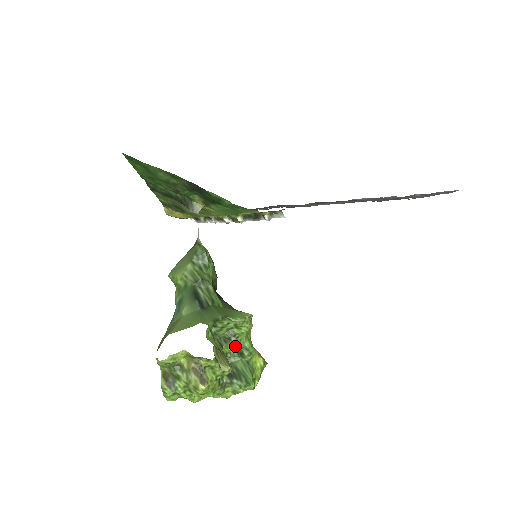
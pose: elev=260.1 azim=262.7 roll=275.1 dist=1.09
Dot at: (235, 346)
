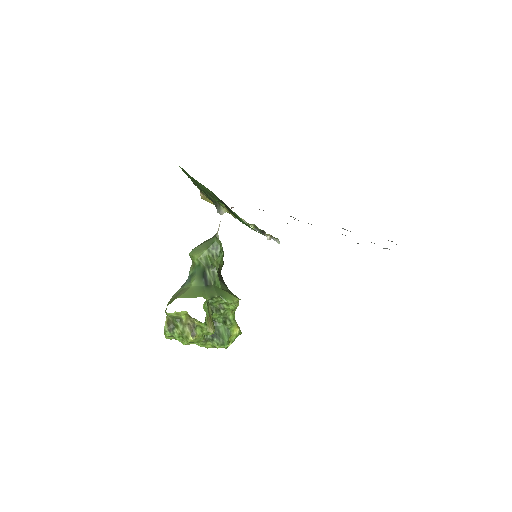
Dot at: (222, 316)
